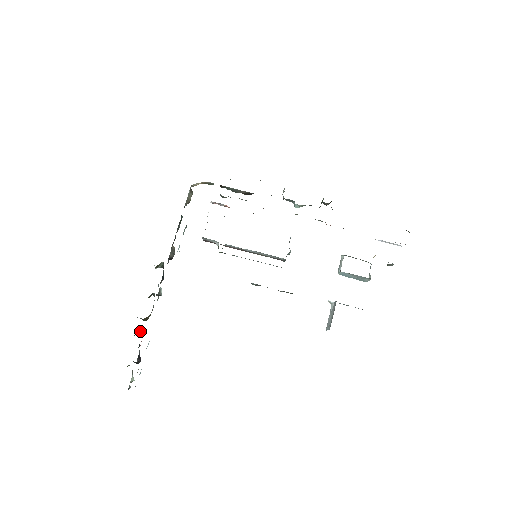
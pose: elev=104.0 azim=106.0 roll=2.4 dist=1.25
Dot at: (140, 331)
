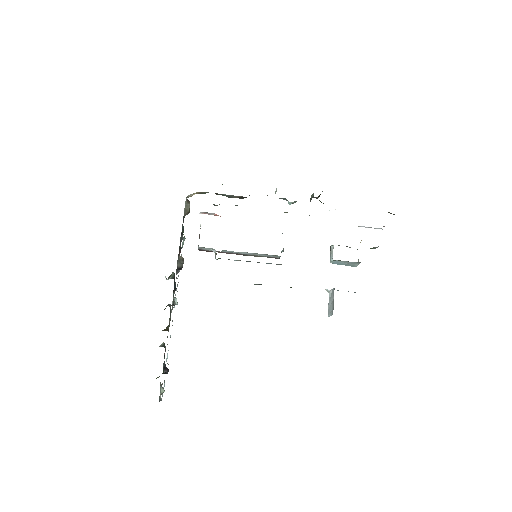
Dot at: (163, 342)
